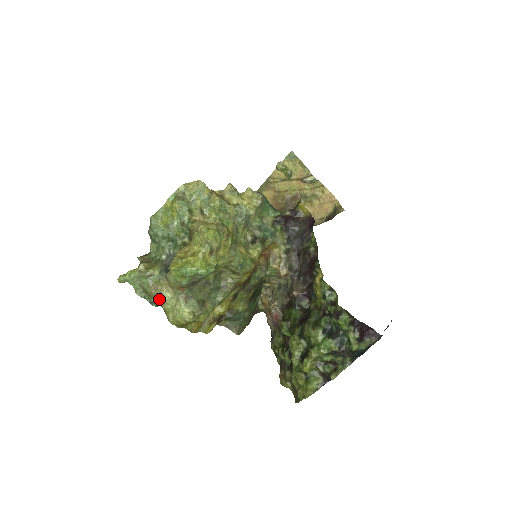
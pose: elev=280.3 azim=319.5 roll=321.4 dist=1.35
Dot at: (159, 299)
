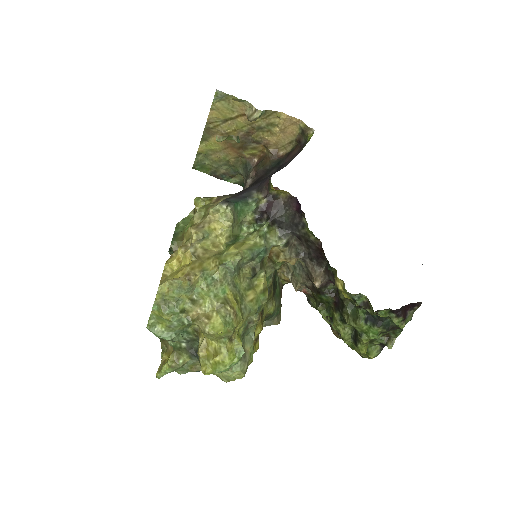
Dot at: occluded
